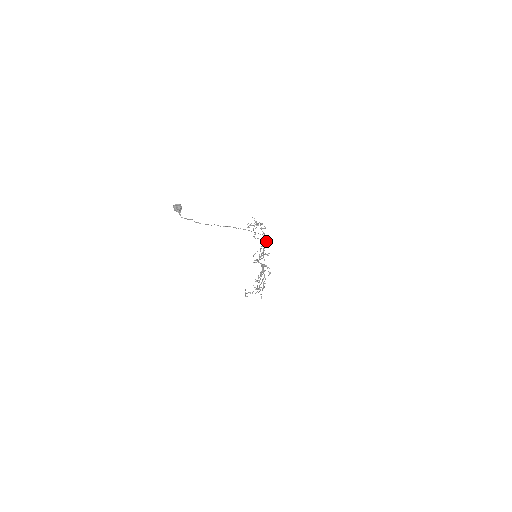
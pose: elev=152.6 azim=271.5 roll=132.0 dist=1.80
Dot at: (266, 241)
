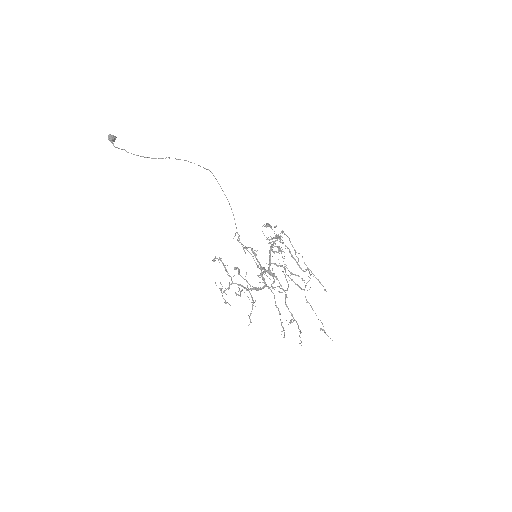
Dot at: (275, 240)
